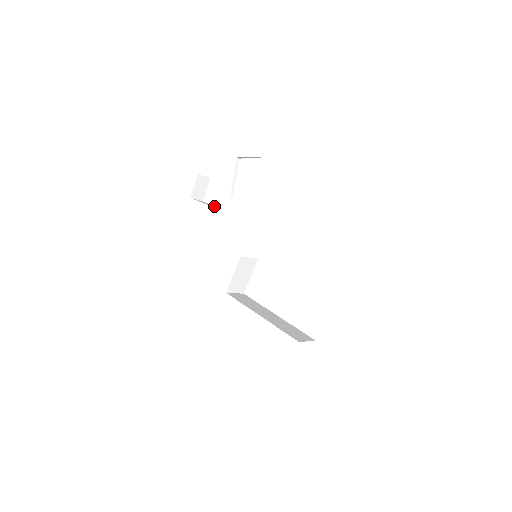
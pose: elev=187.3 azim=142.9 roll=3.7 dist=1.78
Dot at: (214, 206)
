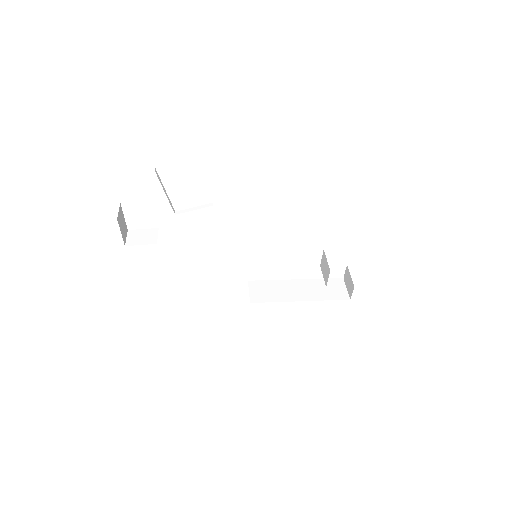
Dot at: (157, 232)
